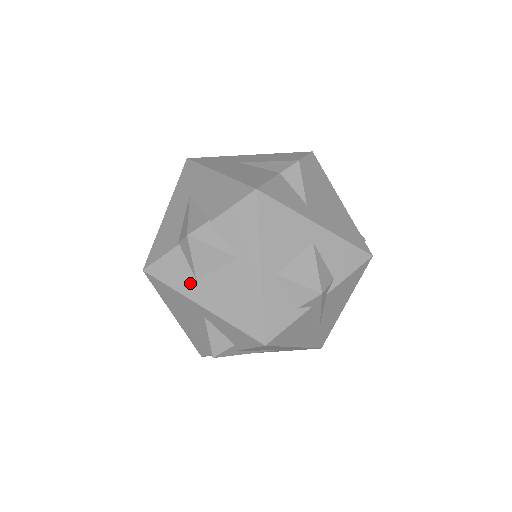
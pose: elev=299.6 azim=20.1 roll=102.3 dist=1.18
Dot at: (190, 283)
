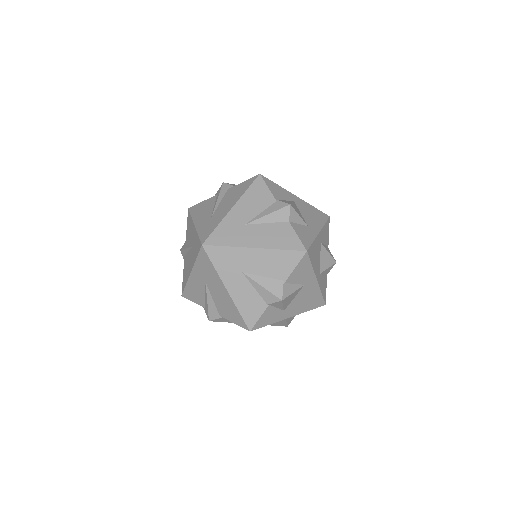
Dot at: (281, 314)
